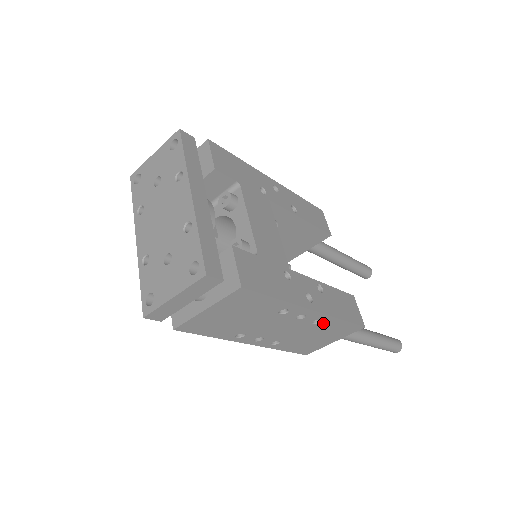
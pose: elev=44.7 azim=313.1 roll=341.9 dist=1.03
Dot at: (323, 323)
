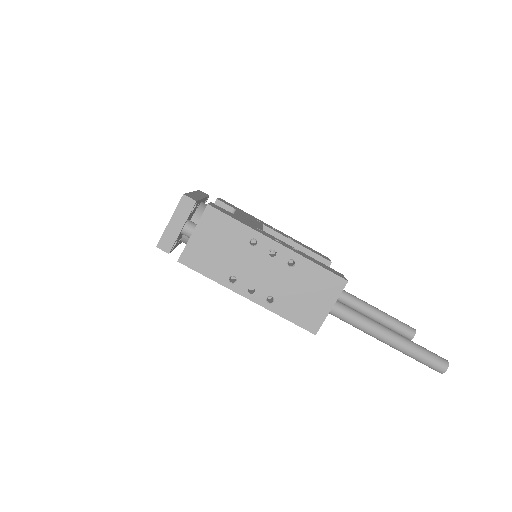
Dot at: (299, 267)
